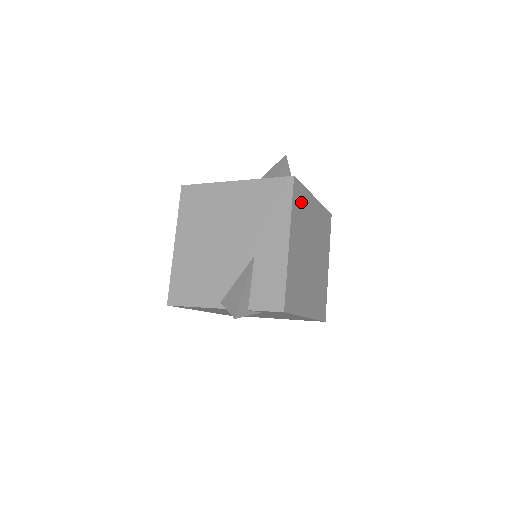
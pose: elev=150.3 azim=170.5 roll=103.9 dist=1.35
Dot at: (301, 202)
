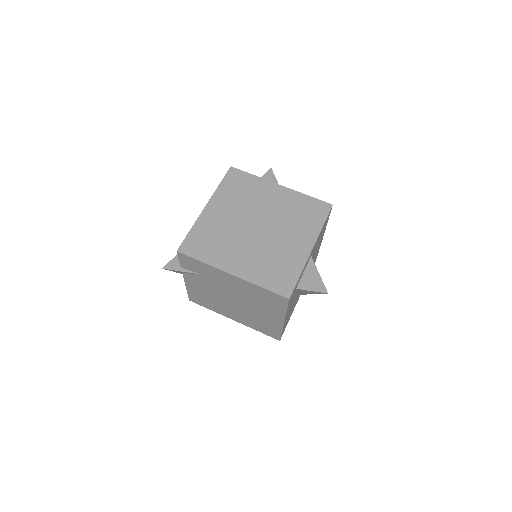
Dot at: (243, 184)
